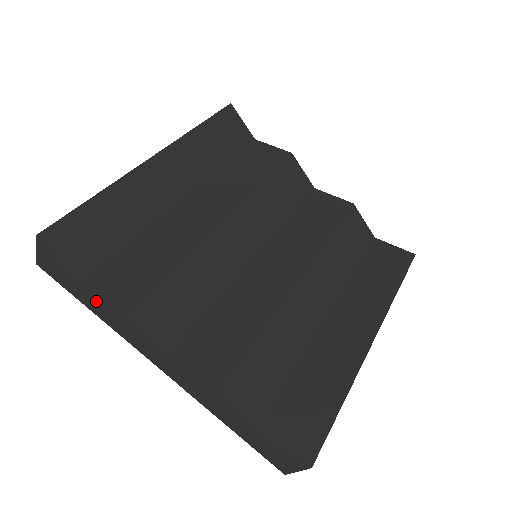
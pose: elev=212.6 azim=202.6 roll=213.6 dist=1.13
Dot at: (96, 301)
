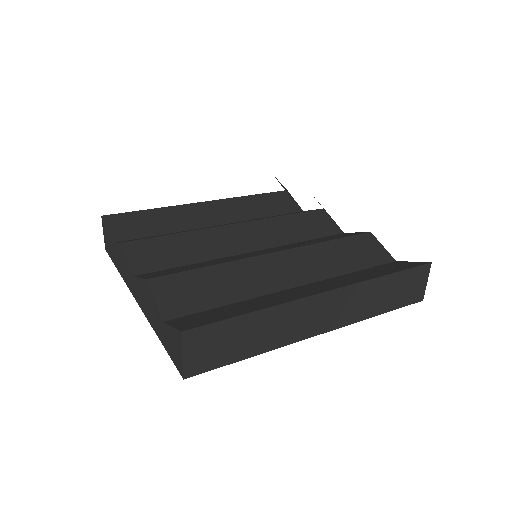
Dot at: (116, 252)
